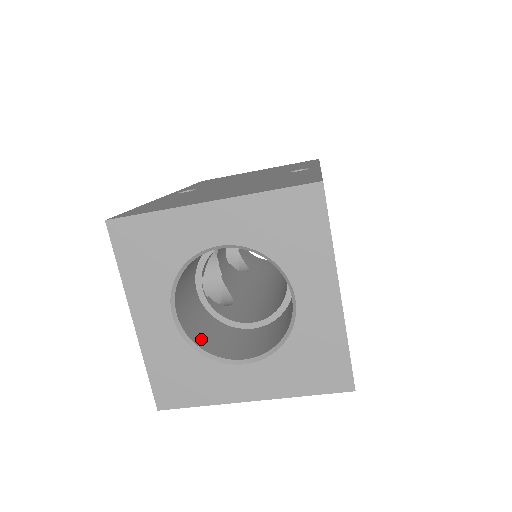
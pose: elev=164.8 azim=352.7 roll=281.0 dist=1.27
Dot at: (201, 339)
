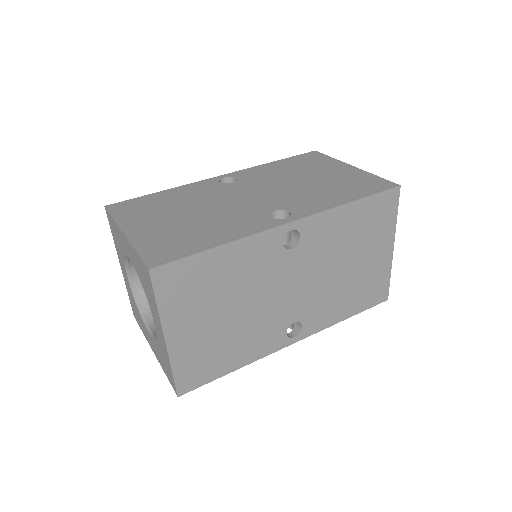
Dot at: occluded
